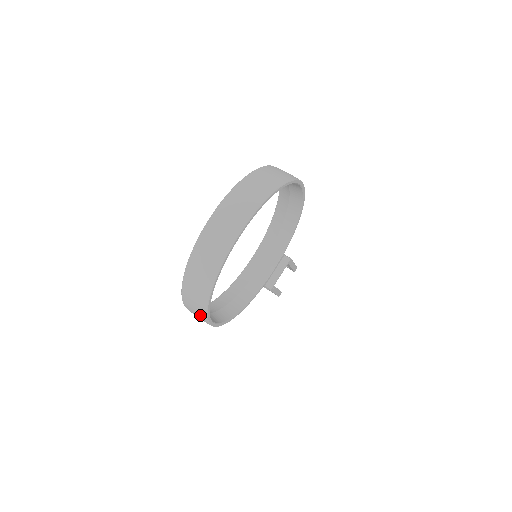
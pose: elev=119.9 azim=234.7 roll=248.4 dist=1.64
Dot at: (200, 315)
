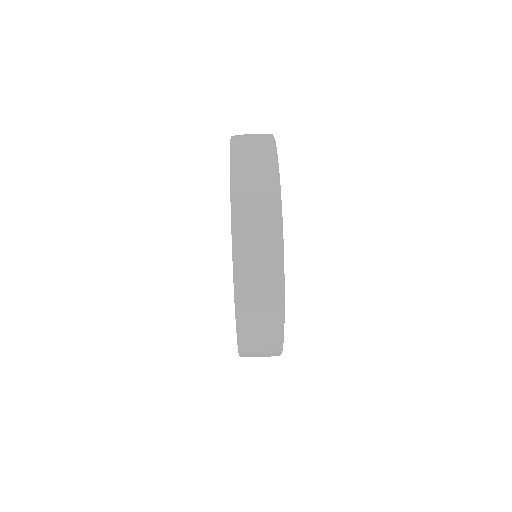
Dot at: (270, 348)
